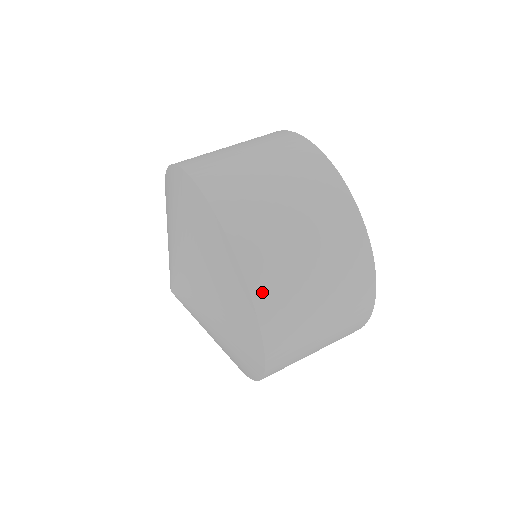
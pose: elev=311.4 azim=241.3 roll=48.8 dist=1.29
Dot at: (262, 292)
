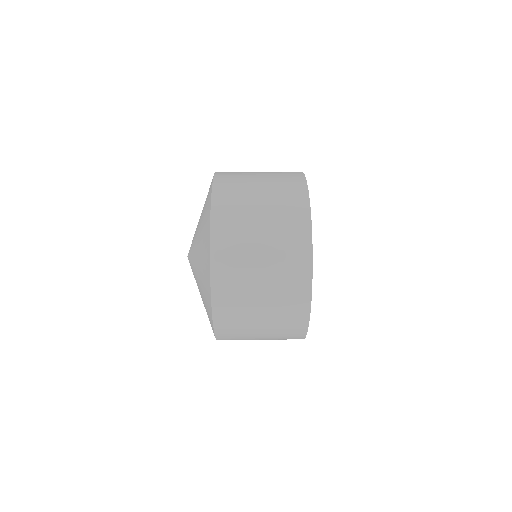
Dot at: (219, 205)
